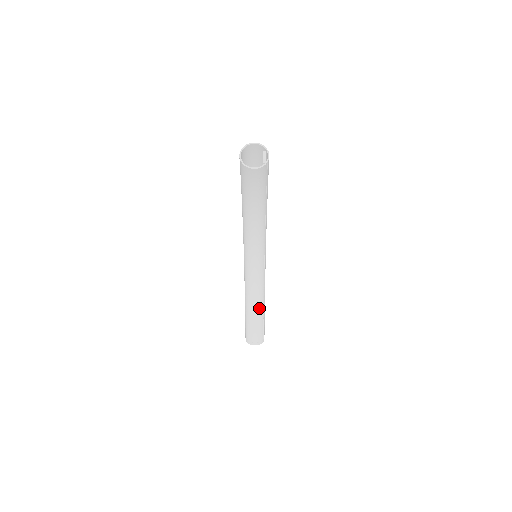
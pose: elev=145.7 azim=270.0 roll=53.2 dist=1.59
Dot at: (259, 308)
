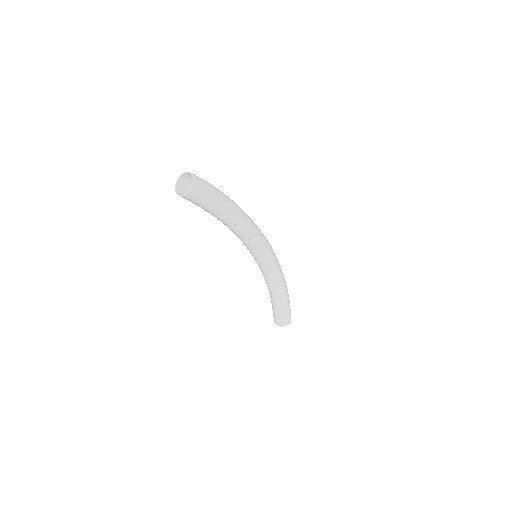
Dot at: (275, 298)
